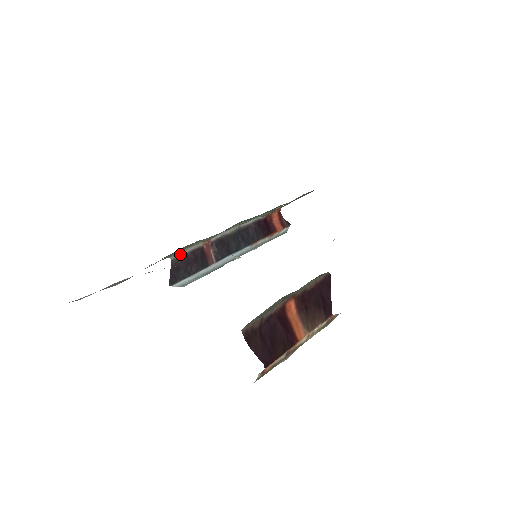
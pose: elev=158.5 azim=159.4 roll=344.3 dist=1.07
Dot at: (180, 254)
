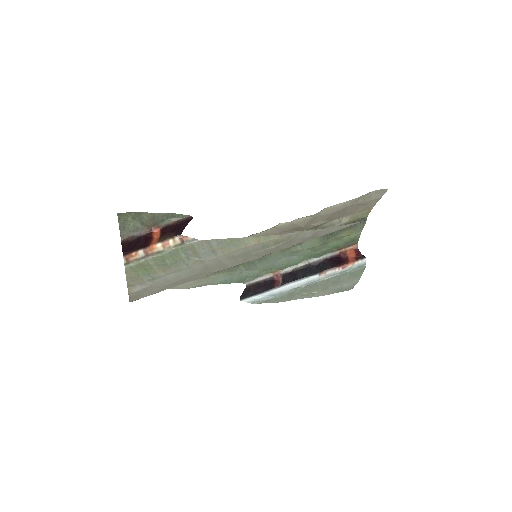
Dot at: (254, 282)
